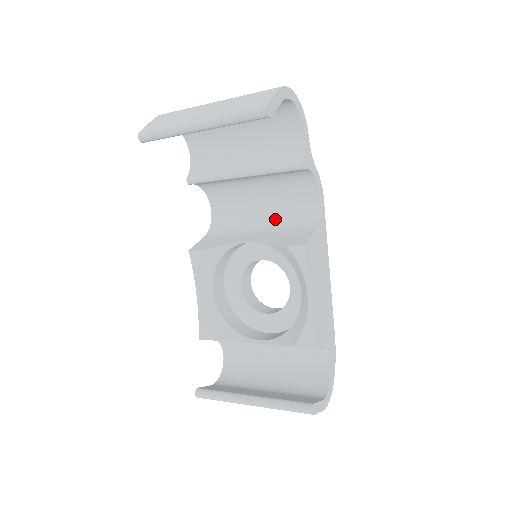
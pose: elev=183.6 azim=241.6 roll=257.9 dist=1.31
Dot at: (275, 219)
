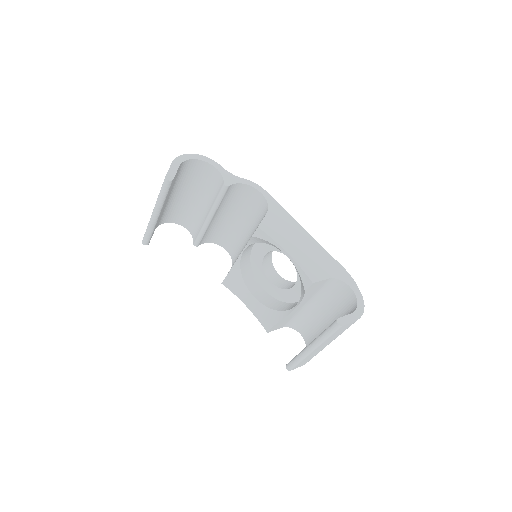
Dot at: (252, 226)
